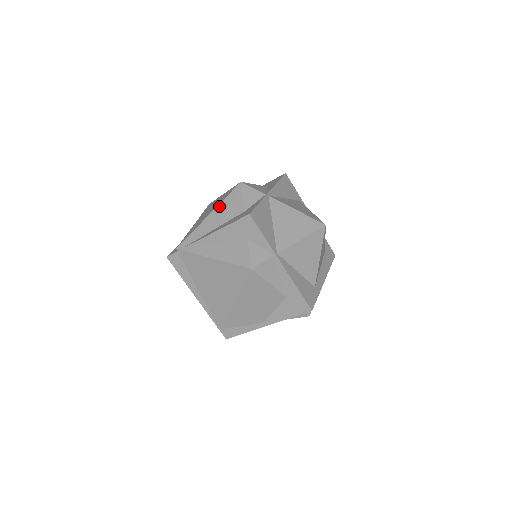
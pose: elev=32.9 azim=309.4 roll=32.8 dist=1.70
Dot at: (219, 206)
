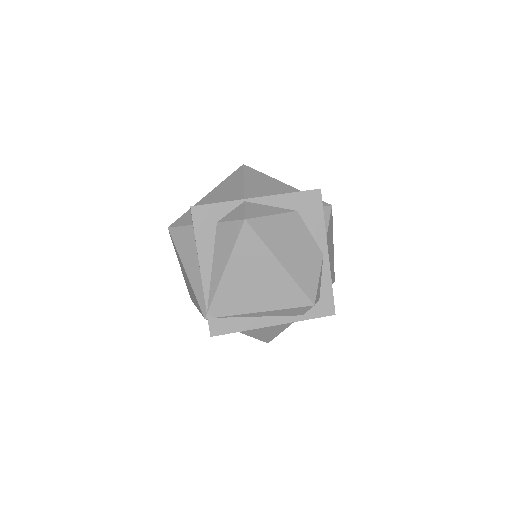
Dot at: (180, 256)
